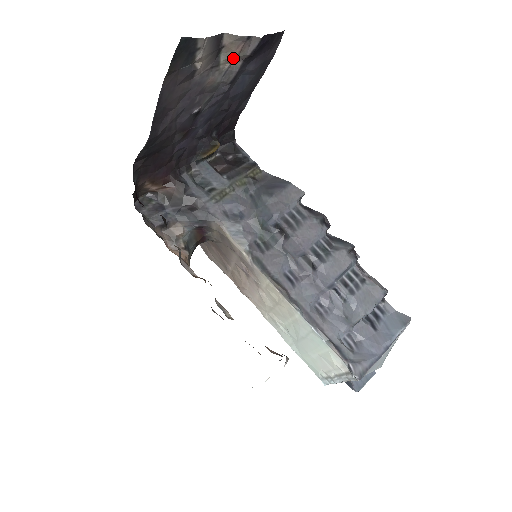
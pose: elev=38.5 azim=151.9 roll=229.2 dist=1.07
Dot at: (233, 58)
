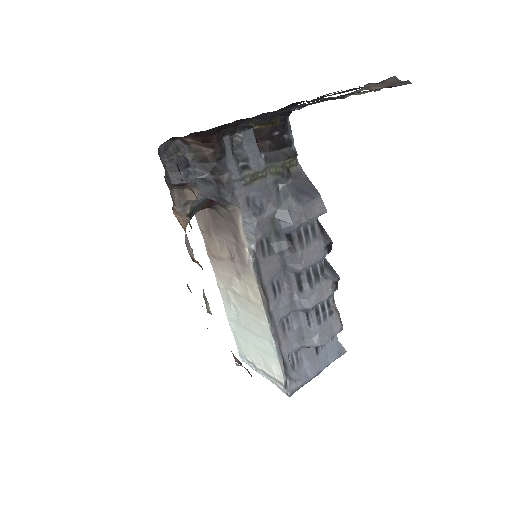
Dot at: (374, 89)
